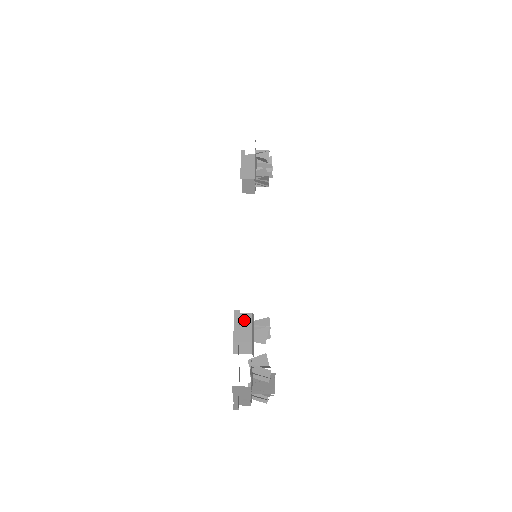
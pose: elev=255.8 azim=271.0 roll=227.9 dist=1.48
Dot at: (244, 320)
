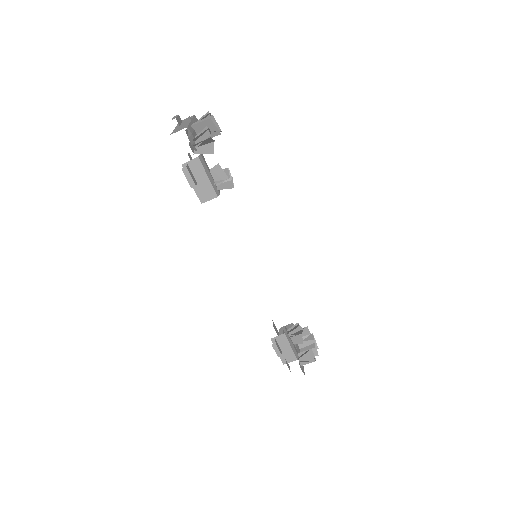
Dot at: (281, 341)
